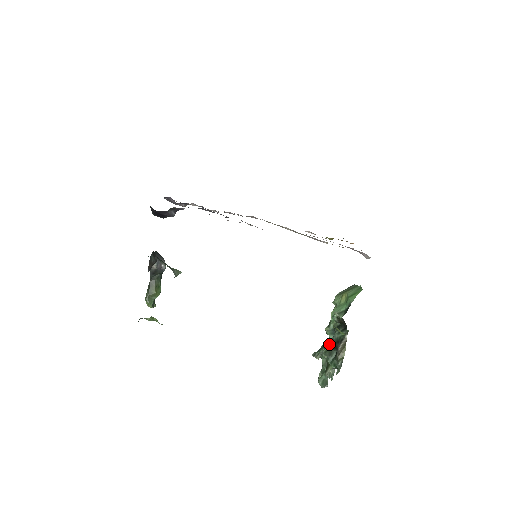
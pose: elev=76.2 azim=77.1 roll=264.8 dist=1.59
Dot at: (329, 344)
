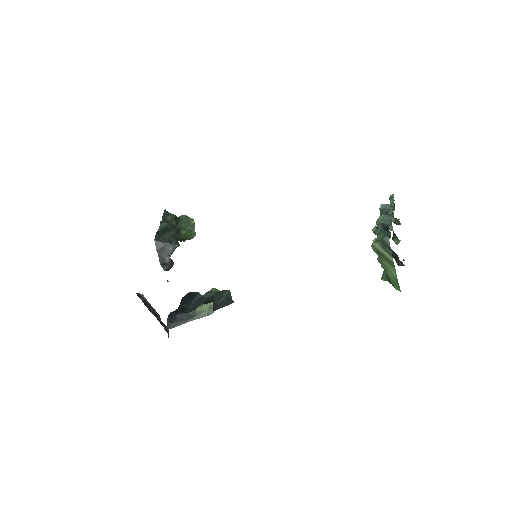
Dot at: occluded
